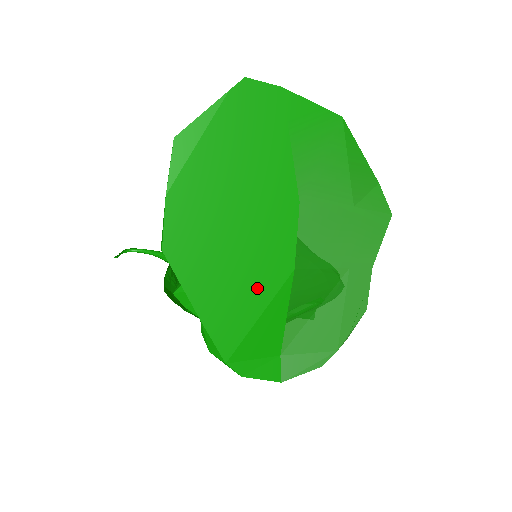
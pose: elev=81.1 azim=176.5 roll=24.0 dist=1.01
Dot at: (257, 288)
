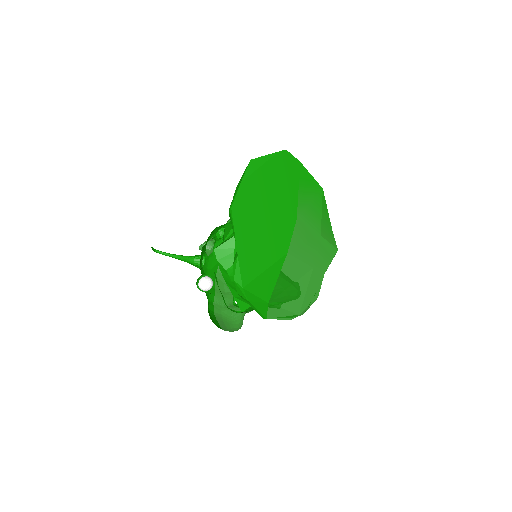
Dot at: (268, 253)
